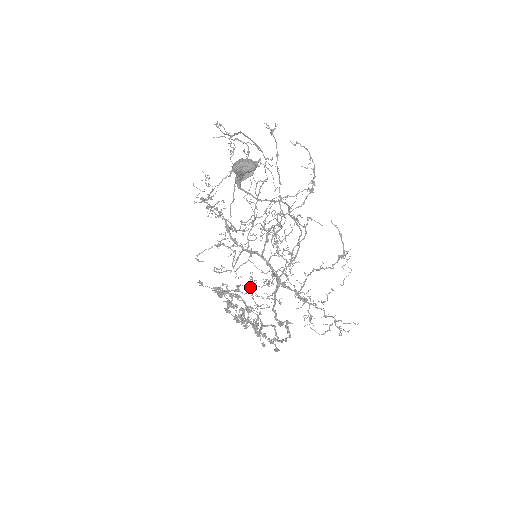
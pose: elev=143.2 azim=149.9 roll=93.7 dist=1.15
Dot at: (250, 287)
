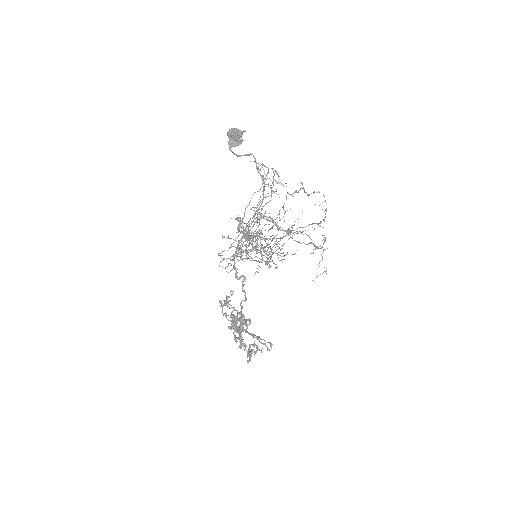
Dot at: (271, 345)
